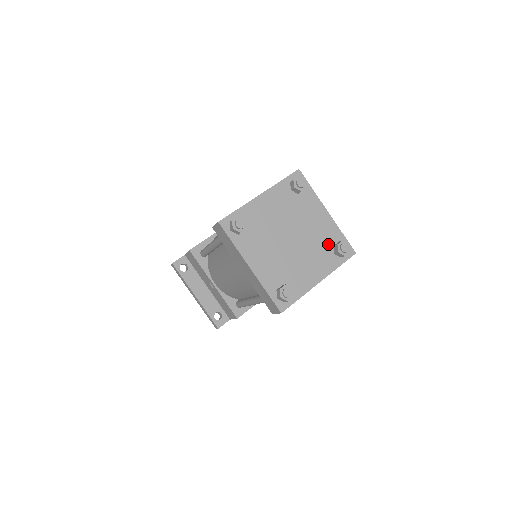
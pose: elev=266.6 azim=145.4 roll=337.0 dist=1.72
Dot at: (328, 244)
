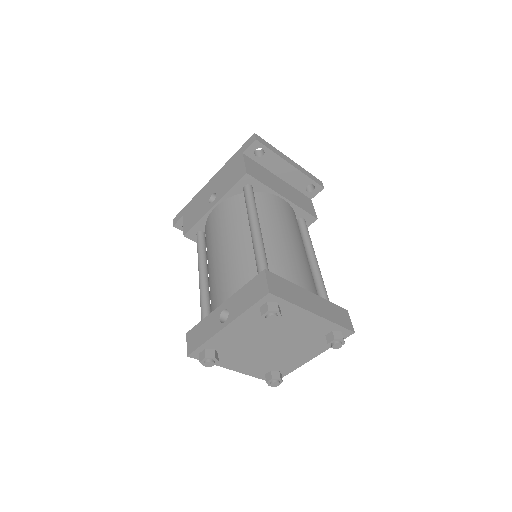
Dot at: (318, 336)
